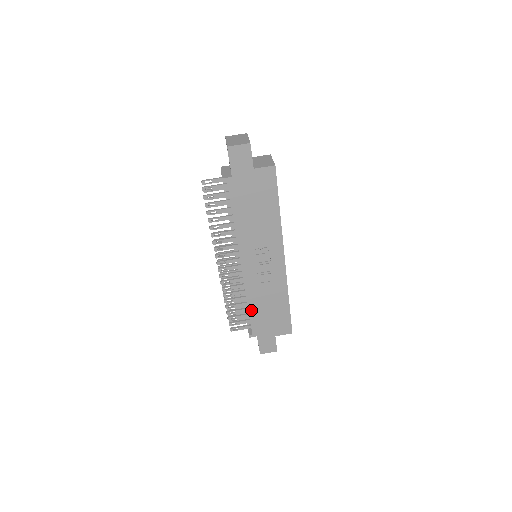
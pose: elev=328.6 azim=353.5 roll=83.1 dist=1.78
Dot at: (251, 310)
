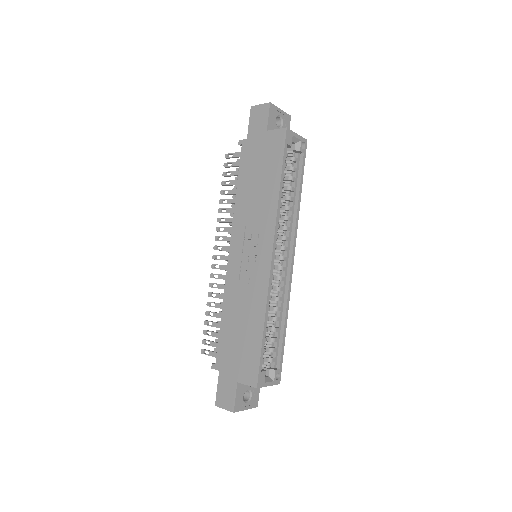
Dot at: (223, 323)
